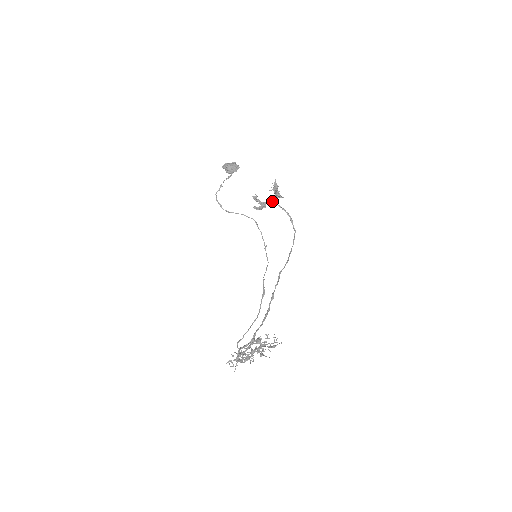
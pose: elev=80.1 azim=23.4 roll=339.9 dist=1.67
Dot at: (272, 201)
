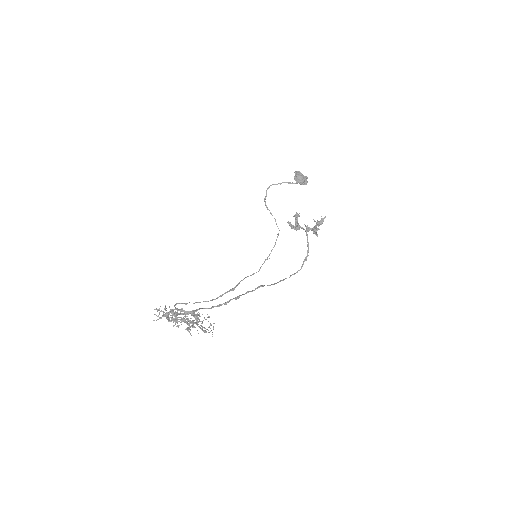
Dot at: (306, 231)
